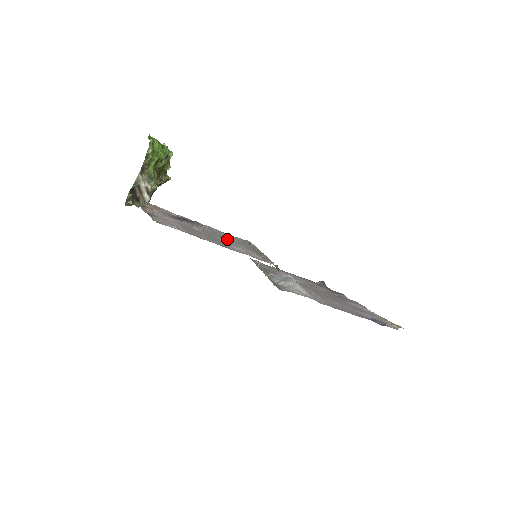
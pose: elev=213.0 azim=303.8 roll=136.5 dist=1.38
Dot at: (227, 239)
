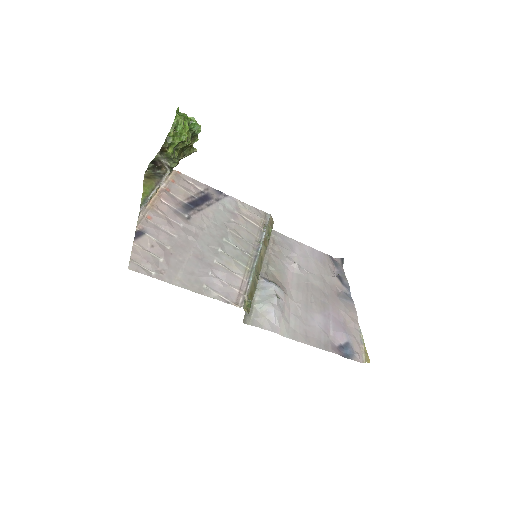
Dot at: (226, 243)
